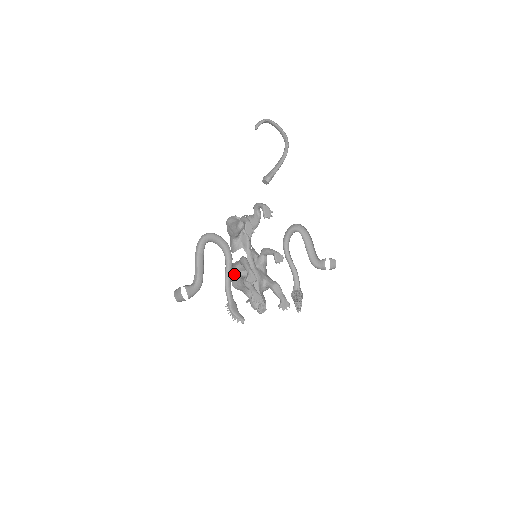
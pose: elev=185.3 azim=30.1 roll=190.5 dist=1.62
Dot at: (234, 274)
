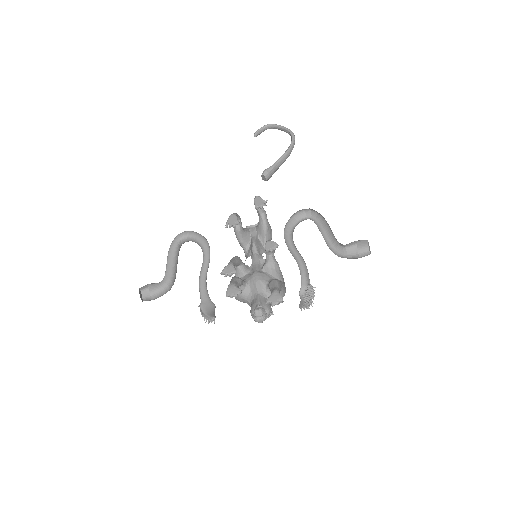
Dot at: occluded
